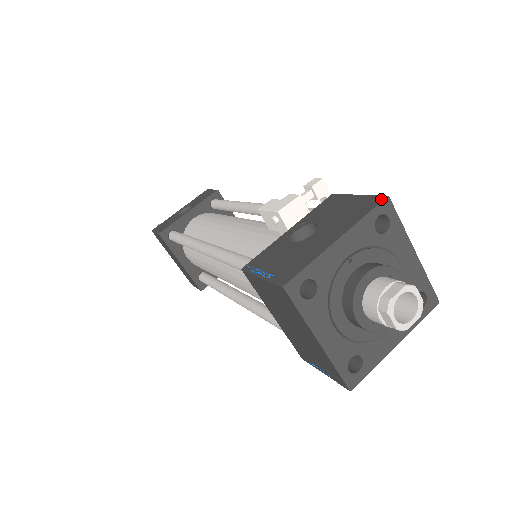
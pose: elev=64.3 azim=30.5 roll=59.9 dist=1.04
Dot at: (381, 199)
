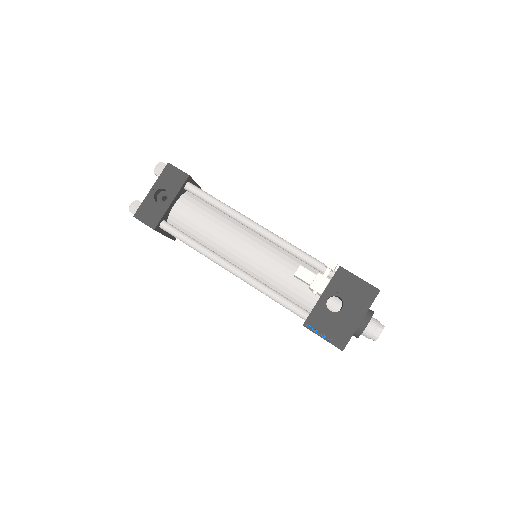
Dot at: (377, 293)
